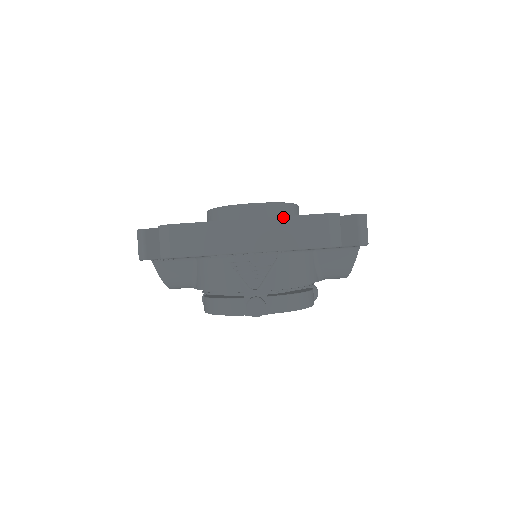
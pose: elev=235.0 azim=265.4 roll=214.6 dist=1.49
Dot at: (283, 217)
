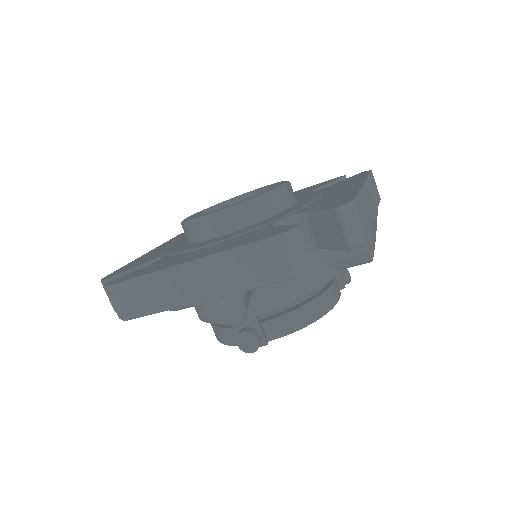
Dot at: (225, 251)
